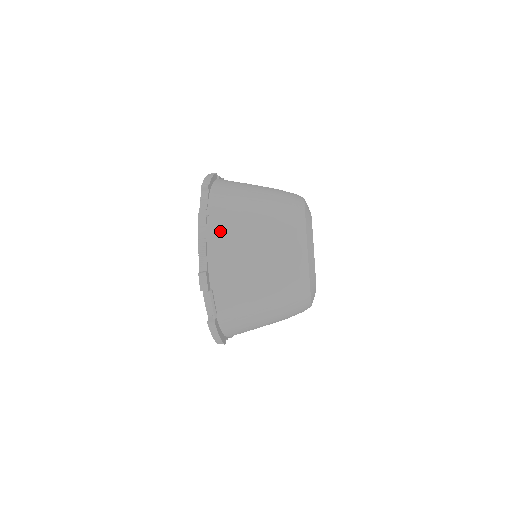
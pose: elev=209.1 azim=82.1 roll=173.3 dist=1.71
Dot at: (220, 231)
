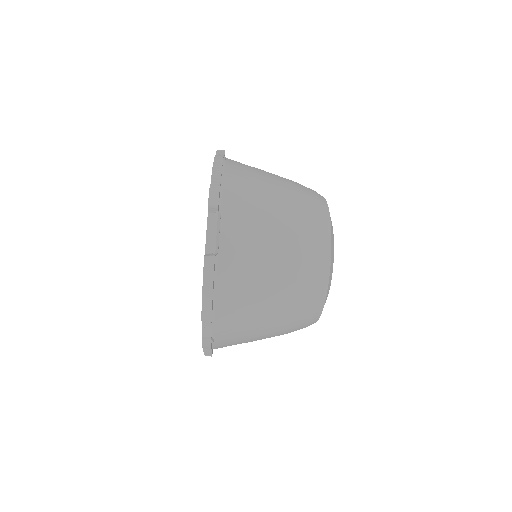
Dot at: (238, 170)
